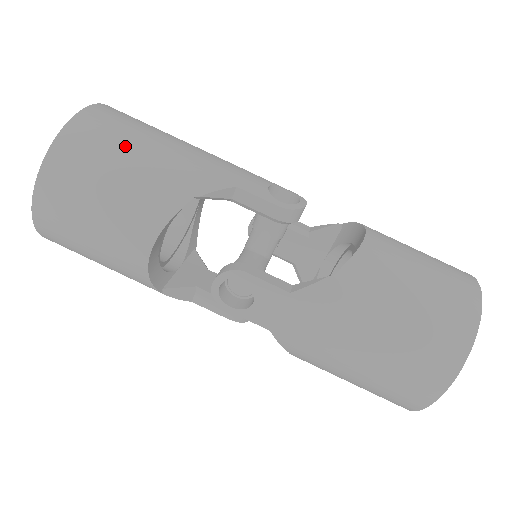
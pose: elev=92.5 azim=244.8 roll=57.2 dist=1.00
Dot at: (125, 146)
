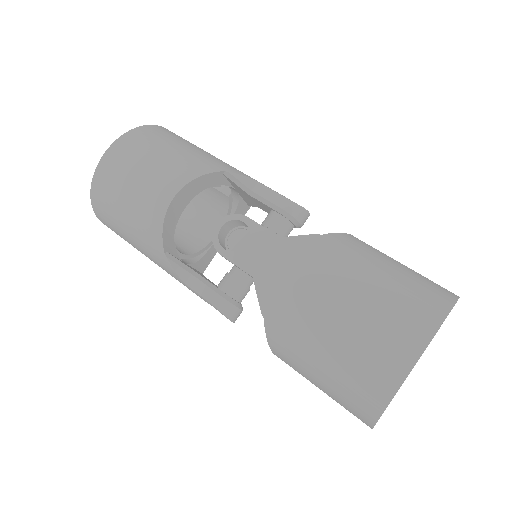
Dot at: (187, 143)
